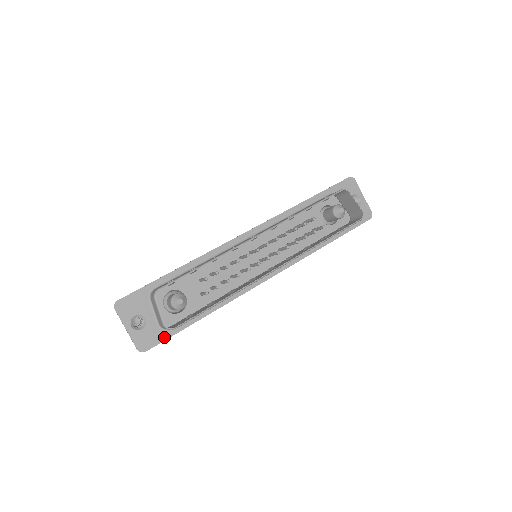
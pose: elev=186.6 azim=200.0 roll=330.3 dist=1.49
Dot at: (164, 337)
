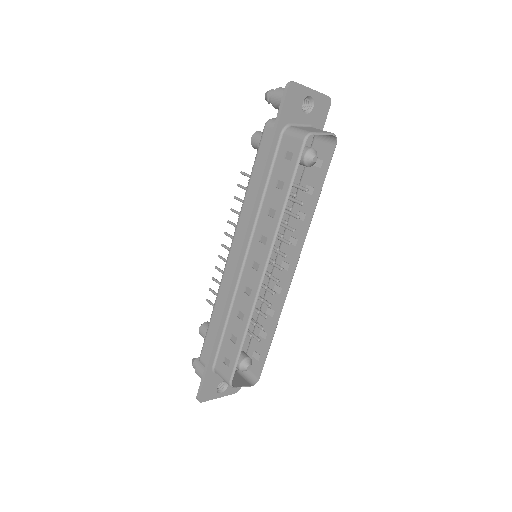
Dot at: occluded
